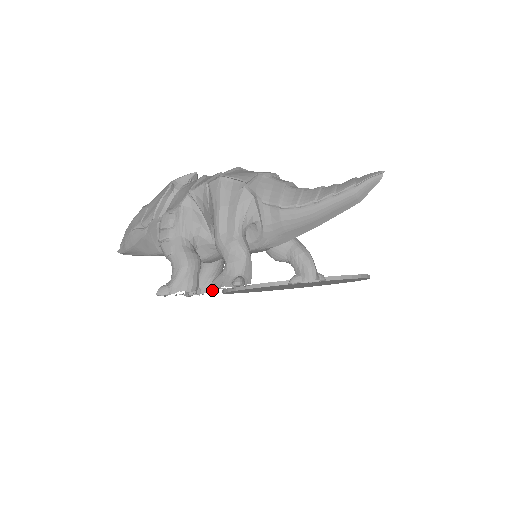
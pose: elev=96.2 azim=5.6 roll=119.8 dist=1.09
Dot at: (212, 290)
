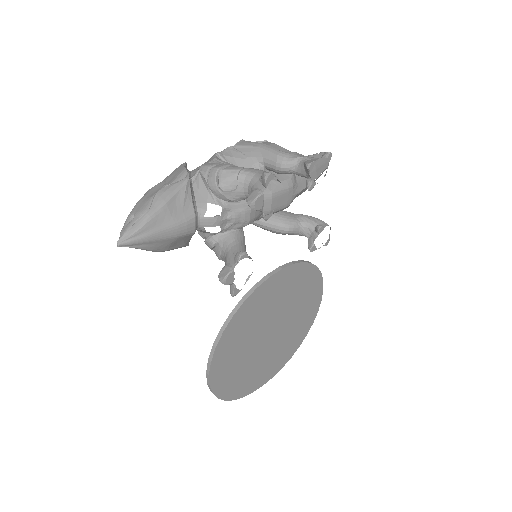
Dot at: occluded
